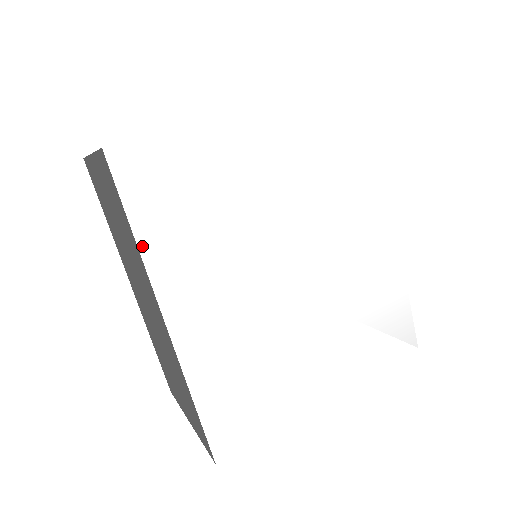
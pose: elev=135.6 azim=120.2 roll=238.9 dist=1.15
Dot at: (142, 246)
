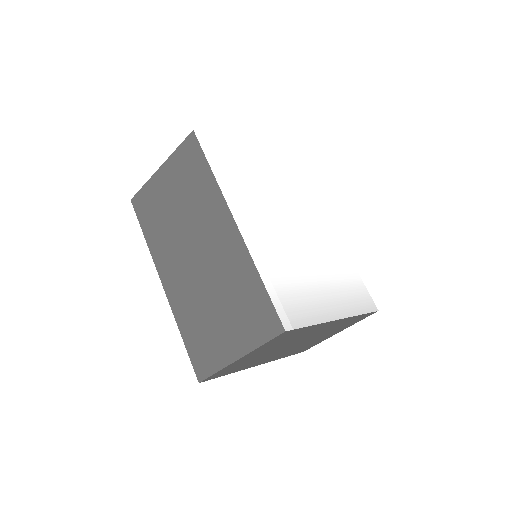
Dot at: (217, 178)
